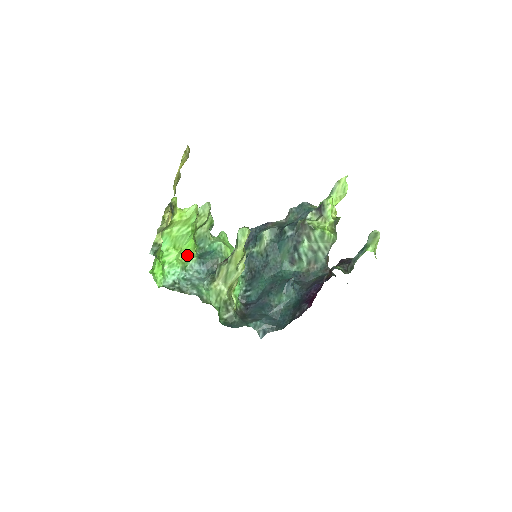
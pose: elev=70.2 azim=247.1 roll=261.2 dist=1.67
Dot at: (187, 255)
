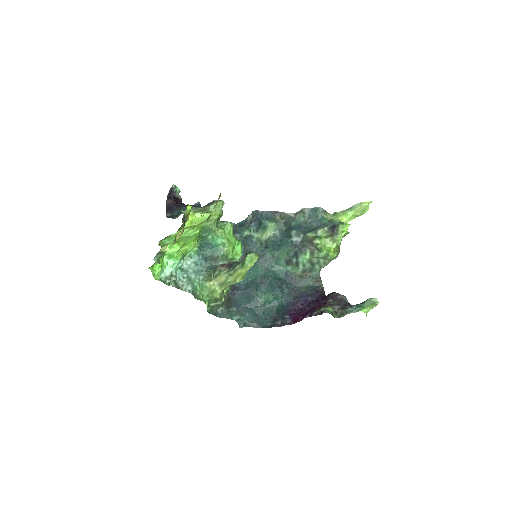
Dot at: (188, 246)
